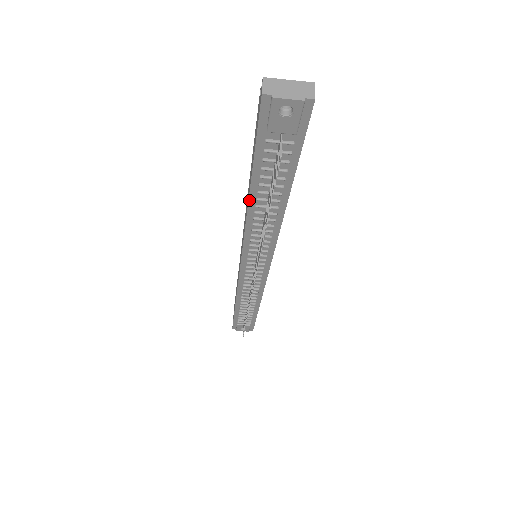
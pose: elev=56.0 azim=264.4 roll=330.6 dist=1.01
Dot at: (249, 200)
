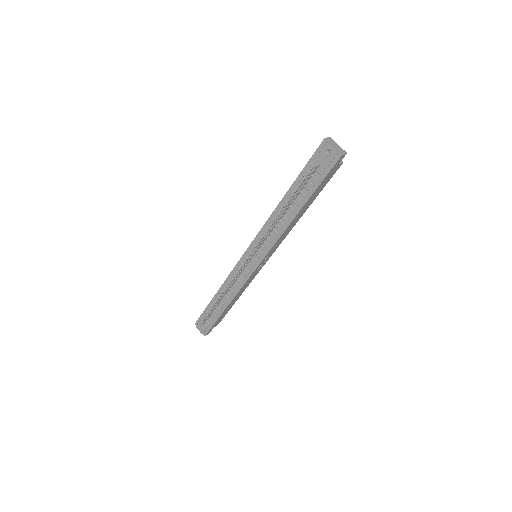
Dot at: (282, 200)
